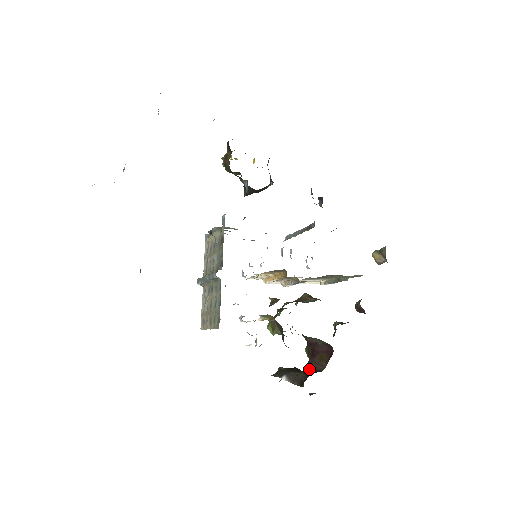
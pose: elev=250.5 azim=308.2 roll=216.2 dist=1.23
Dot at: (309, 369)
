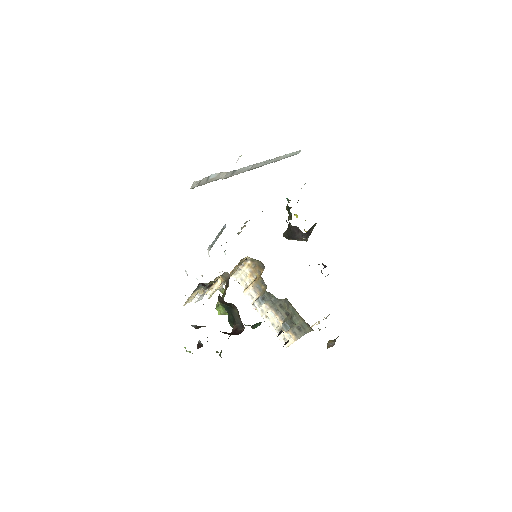
Dot at: occluded
